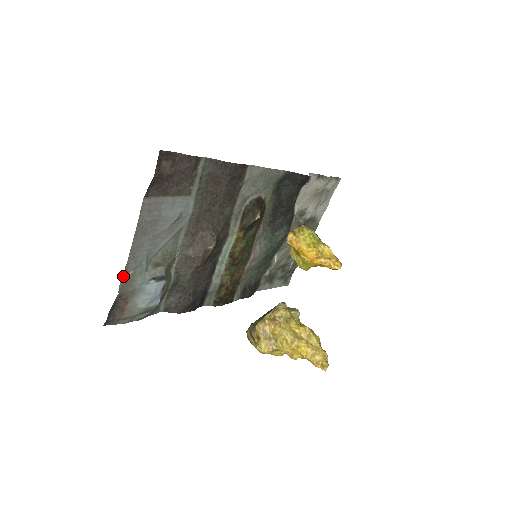
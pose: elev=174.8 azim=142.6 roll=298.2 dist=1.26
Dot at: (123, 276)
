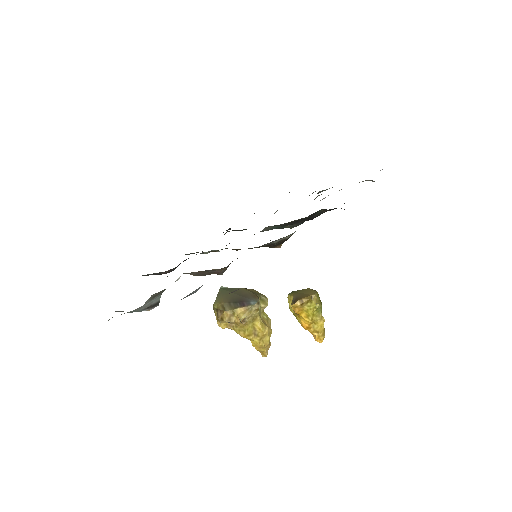
Dot at: occluded
